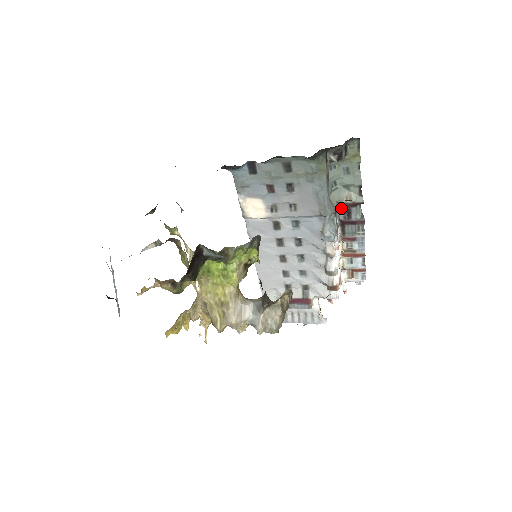
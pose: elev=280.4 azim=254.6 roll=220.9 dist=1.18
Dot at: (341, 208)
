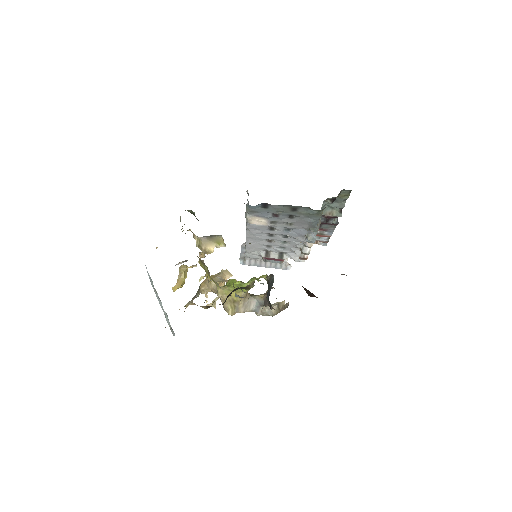
Dot at: (323, 218)
